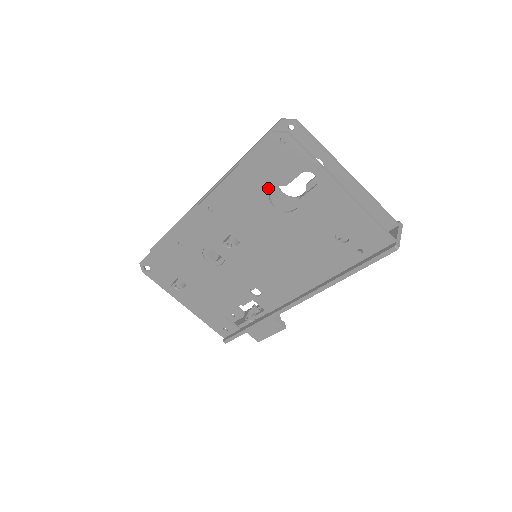
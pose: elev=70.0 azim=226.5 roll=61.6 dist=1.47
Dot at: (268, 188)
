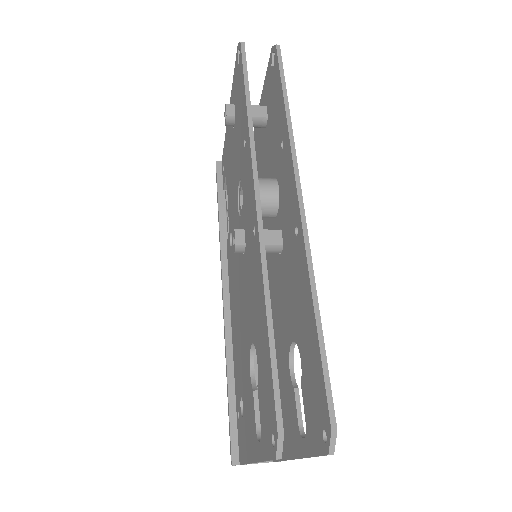
Dot at: (258, 356)
